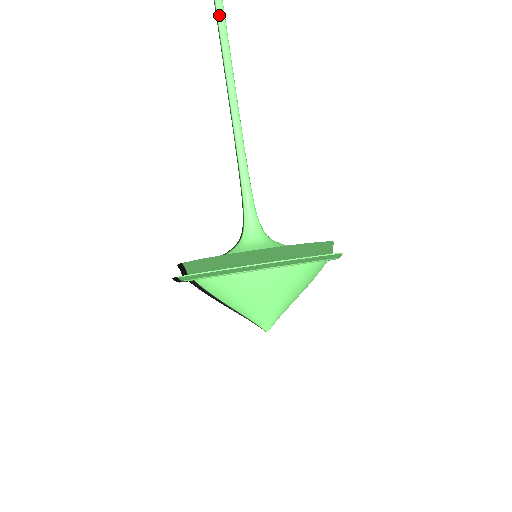
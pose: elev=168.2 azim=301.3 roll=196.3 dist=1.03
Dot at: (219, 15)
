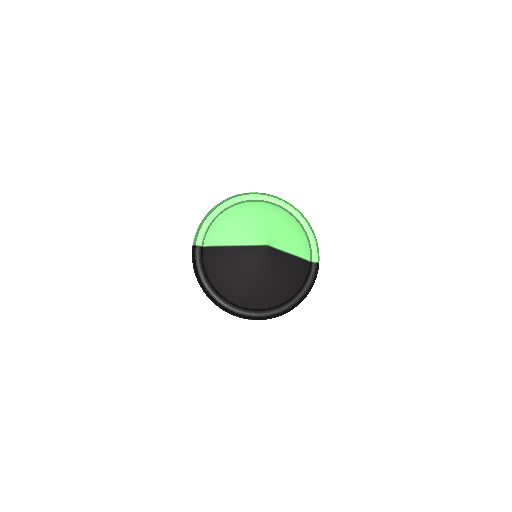
Dot at: occluded
